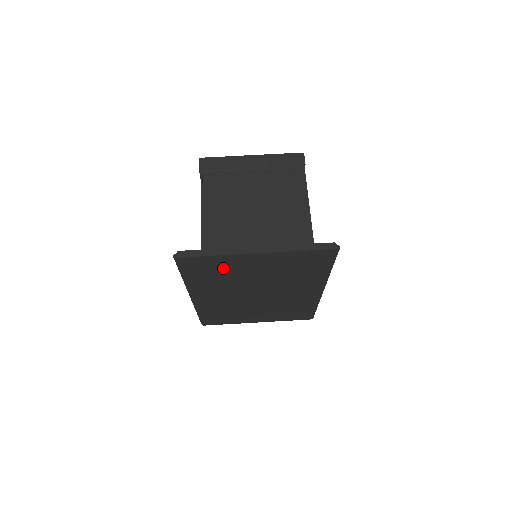
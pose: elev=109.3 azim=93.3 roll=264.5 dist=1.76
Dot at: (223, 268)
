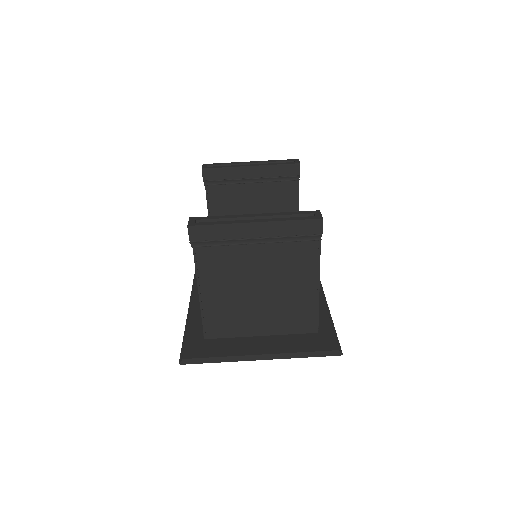
Dot at: occluded
